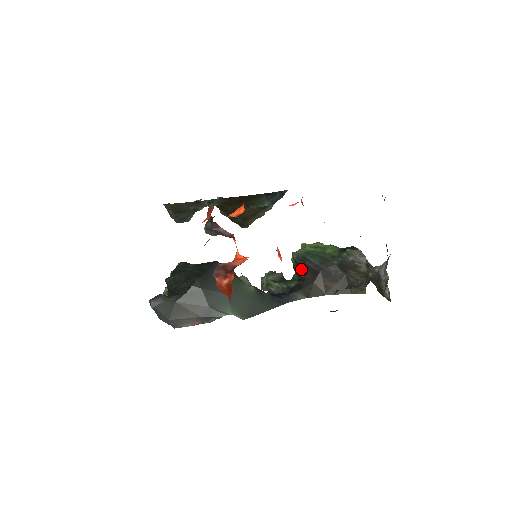
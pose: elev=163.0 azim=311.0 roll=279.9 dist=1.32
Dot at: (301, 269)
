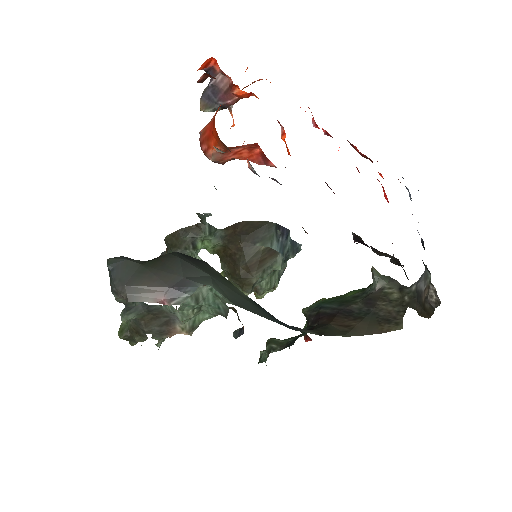
Dot at: (313, 320)
